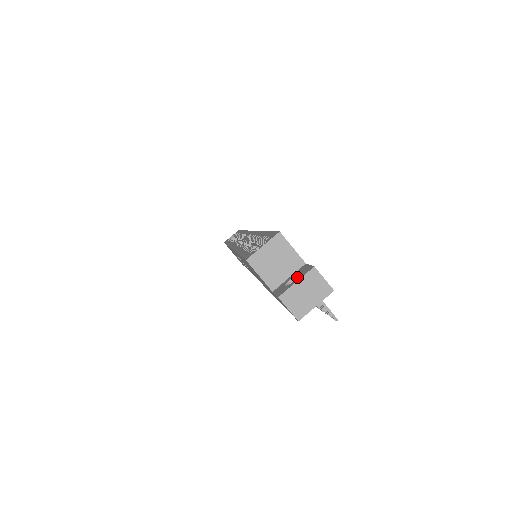
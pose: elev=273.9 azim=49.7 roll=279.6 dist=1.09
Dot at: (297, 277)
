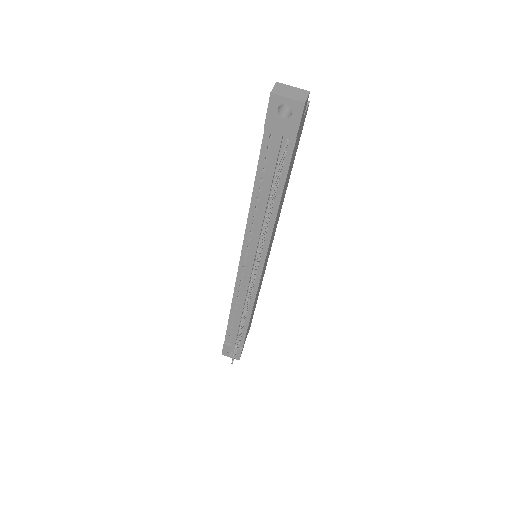
Dot at: occluded
